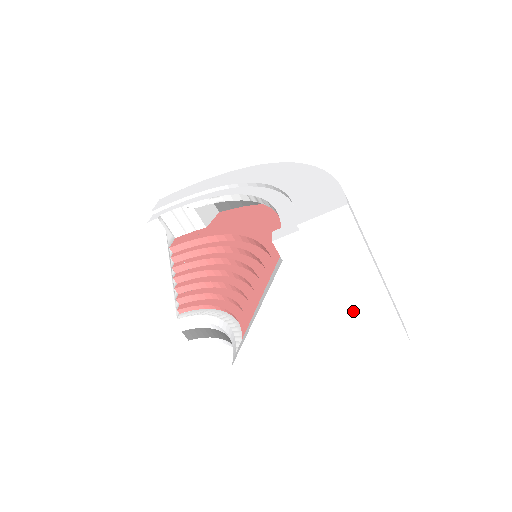
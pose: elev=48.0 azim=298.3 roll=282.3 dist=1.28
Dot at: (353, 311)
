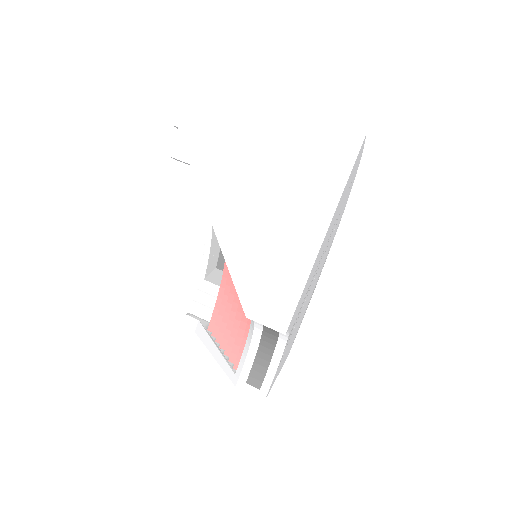
Dot at: (285, 155)
